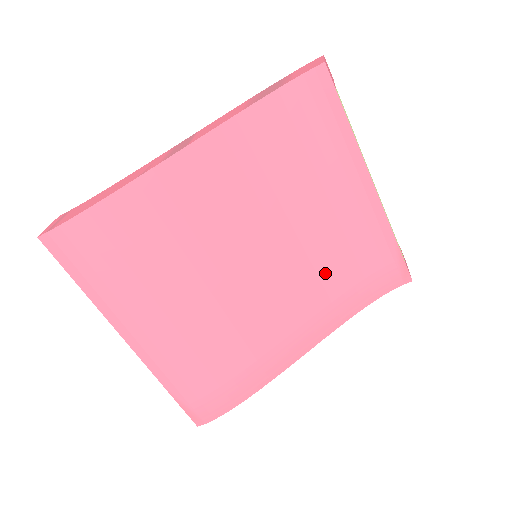
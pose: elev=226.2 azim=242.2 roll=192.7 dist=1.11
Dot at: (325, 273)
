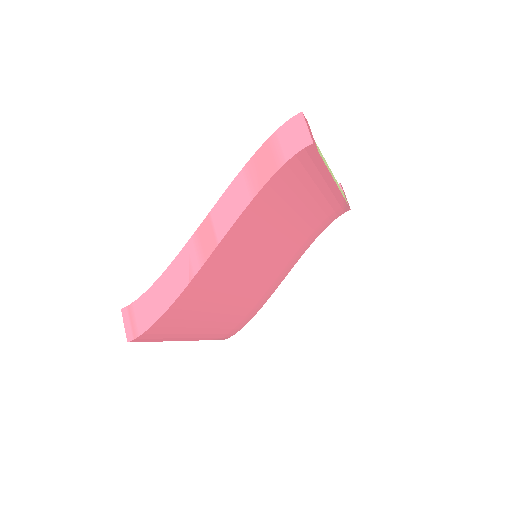
Dot at: (298, 237)
